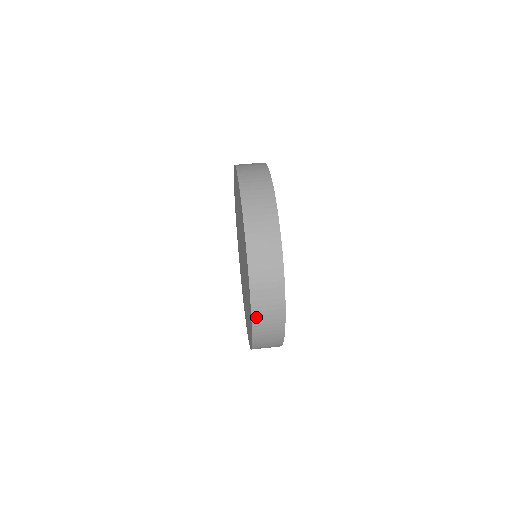
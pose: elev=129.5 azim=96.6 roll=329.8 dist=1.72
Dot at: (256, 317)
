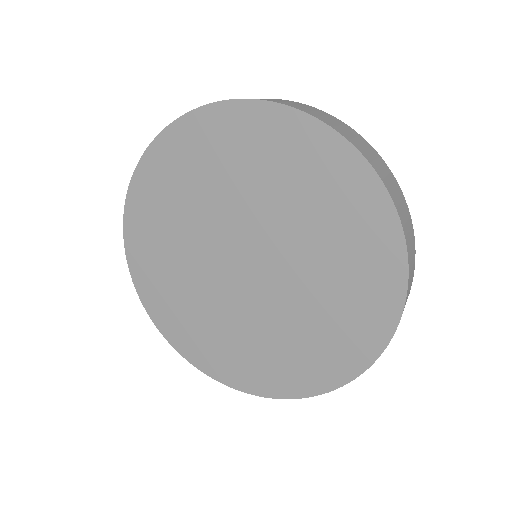
Dot at: (398, 209)
